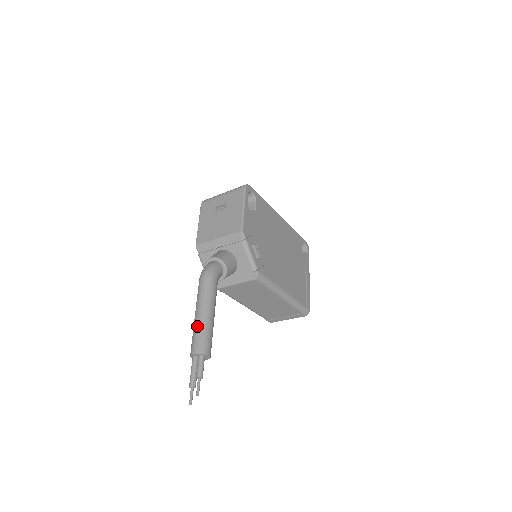
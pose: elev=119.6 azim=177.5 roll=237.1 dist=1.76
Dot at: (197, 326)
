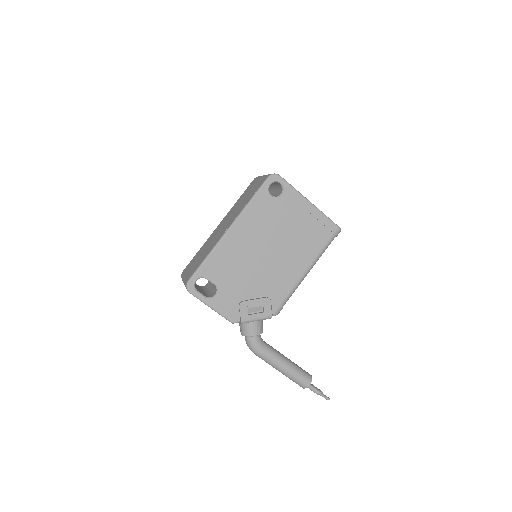
Dot at: occluded
